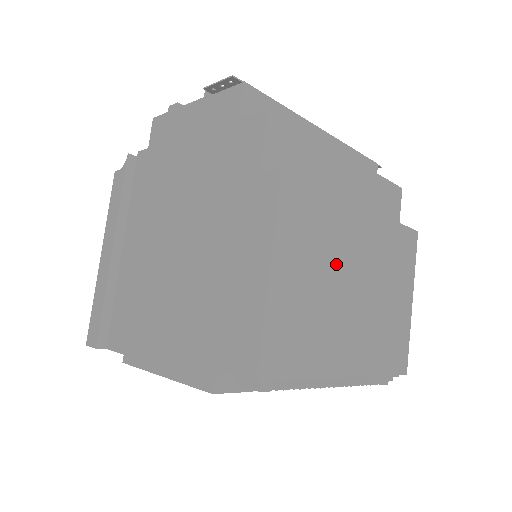
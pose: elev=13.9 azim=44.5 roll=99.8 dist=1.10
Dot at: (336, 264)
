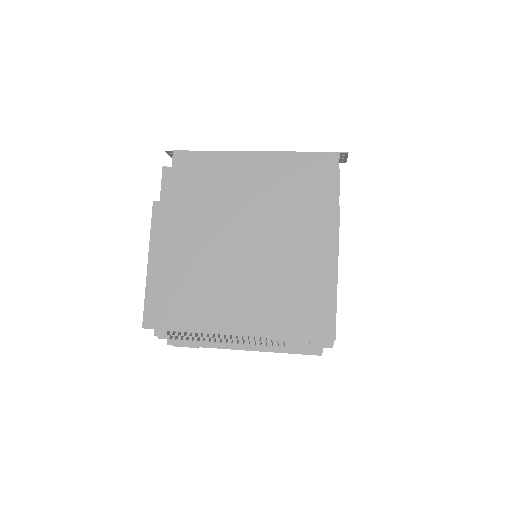
Dot at: (214, 252)
